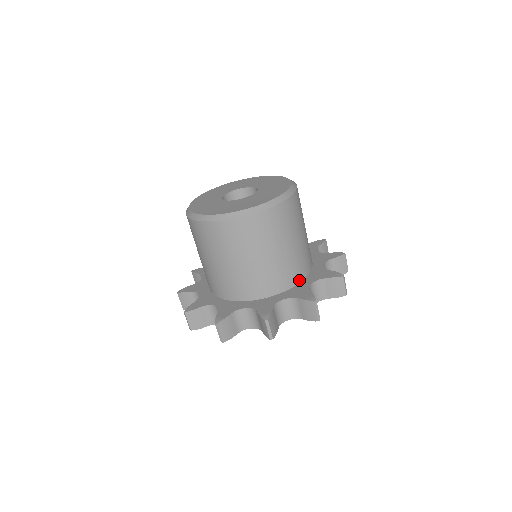
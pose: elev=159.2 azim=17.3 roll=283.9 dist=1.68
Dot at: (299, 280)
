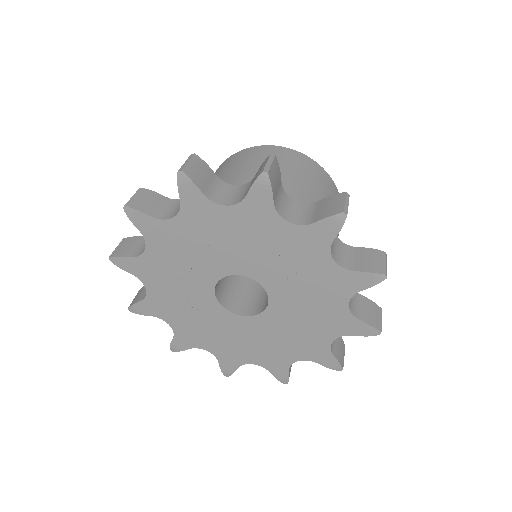
Dot at: occluded
